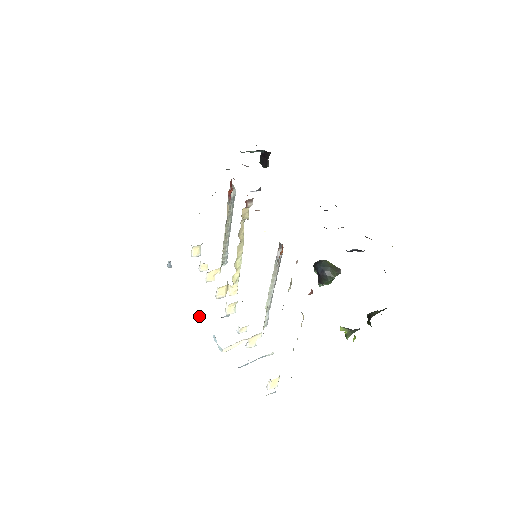
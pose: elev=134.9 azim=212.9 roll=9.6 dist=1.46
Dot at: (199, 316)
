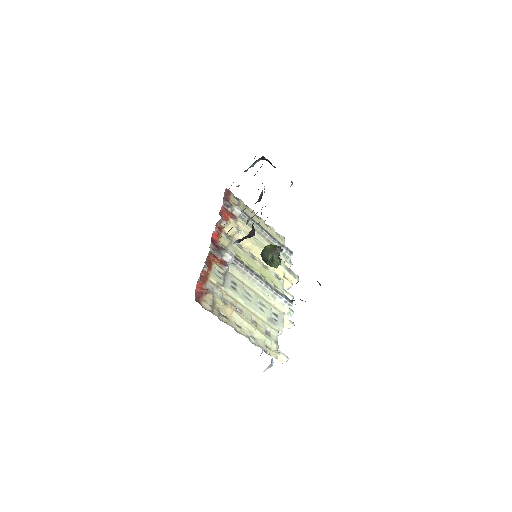
Dot at: occluded
